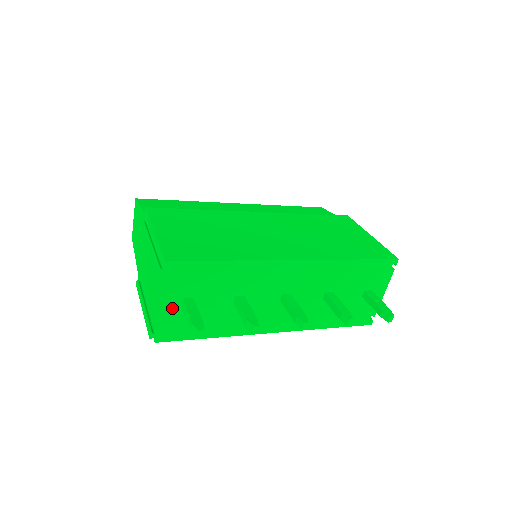
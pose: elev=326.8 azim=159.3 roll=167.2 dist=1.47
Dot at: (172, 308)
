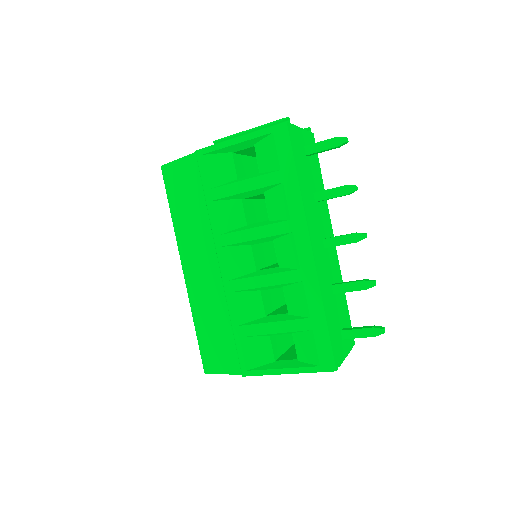
Dot at: (301, 138)
